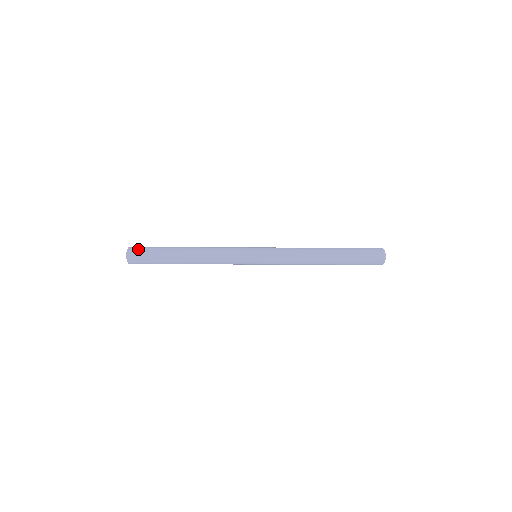
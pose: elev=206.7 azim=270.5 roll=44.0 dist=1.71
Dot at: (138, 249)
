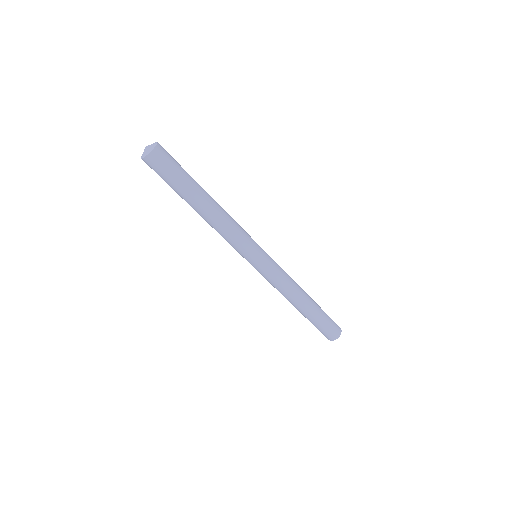
Dot at: (166, 157)
